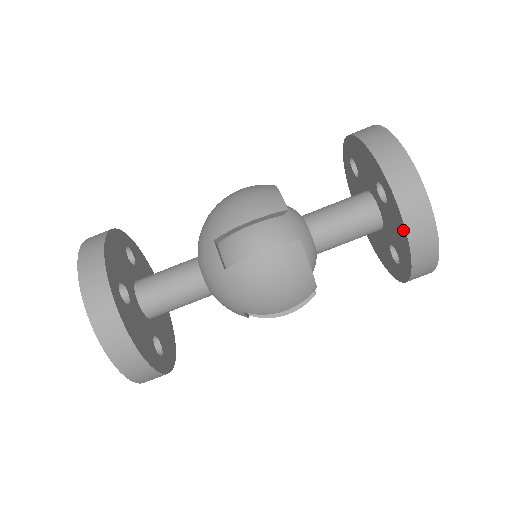
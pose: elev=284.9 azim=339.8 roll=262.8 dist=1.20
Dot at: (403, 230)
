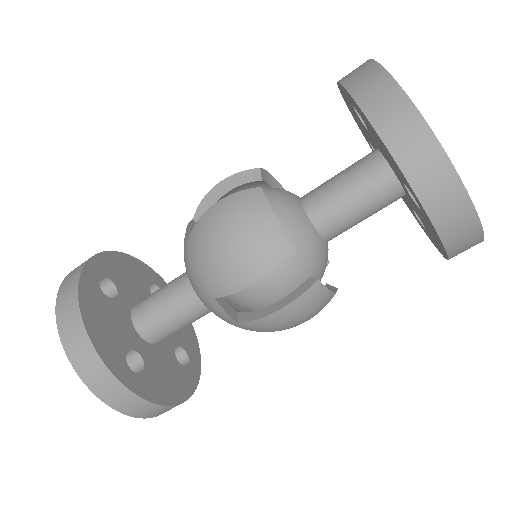
Dot at: (442, 248)
